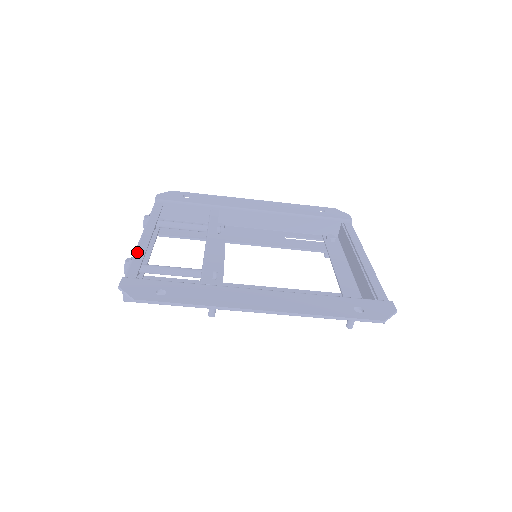
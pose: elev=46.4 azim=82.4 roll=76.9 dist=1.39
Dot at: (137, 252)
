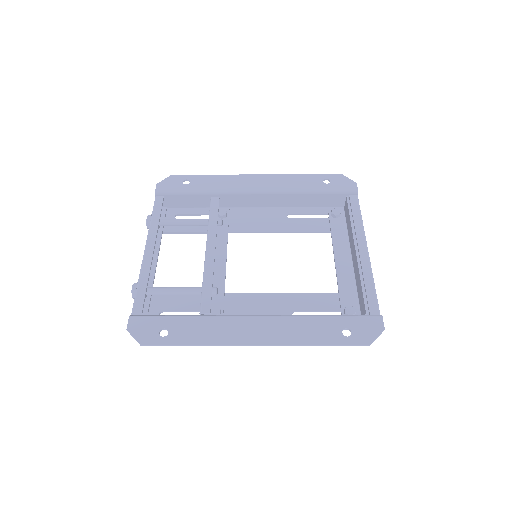
Dot at: (141, 276)
